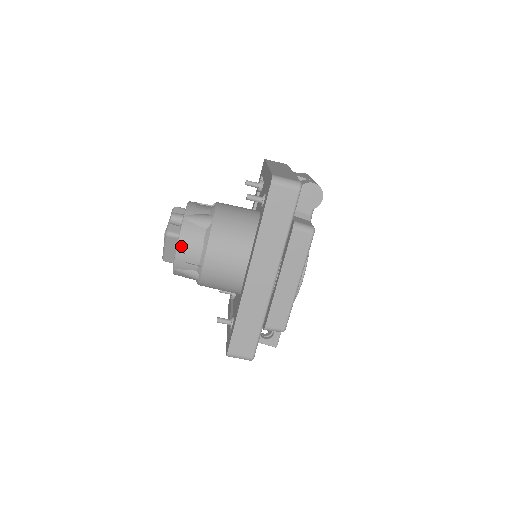
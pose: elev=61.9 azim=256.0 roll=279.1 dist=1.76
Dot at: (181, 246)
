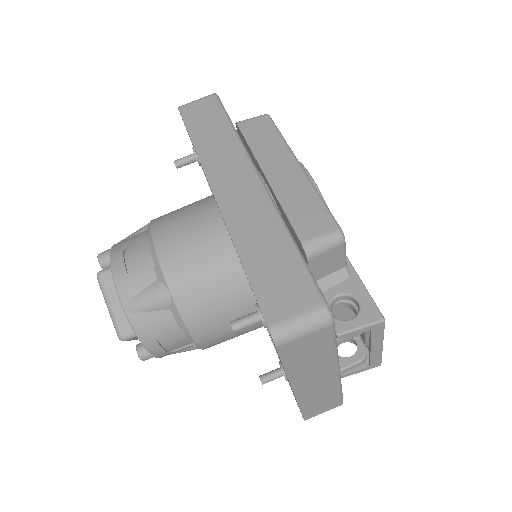
Dot at: (116, 260)
